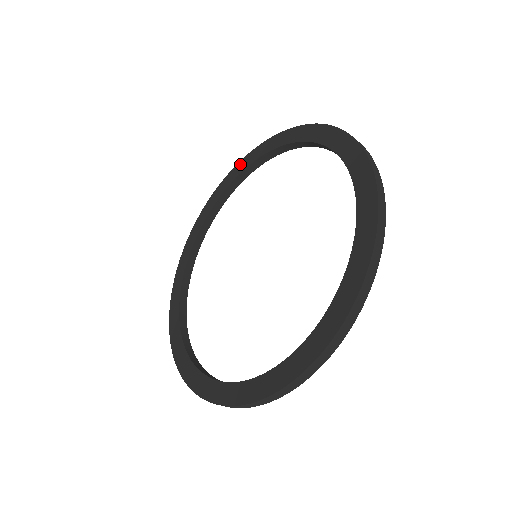
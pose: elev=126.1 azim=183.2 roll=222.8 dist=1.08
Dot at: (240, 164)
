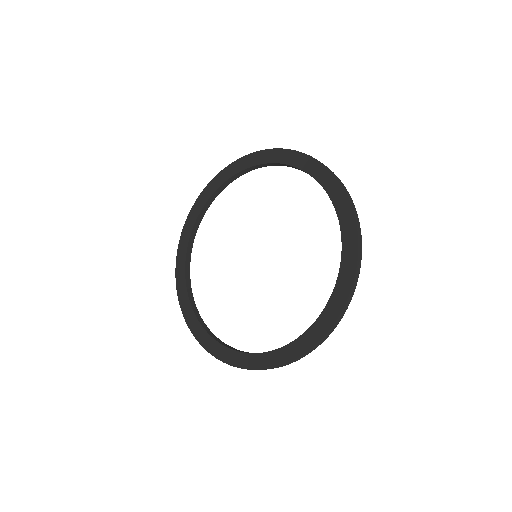
Dot at: (238, 162)
